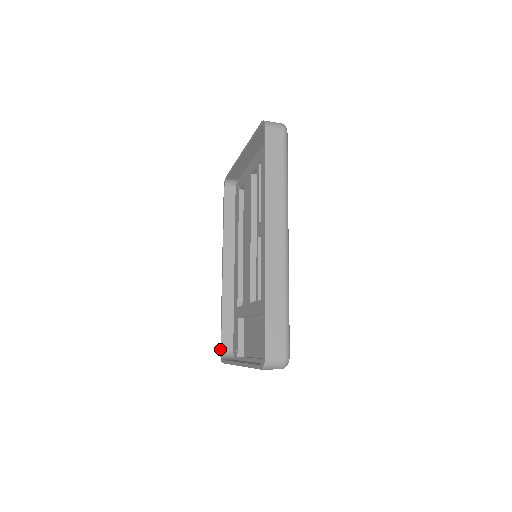
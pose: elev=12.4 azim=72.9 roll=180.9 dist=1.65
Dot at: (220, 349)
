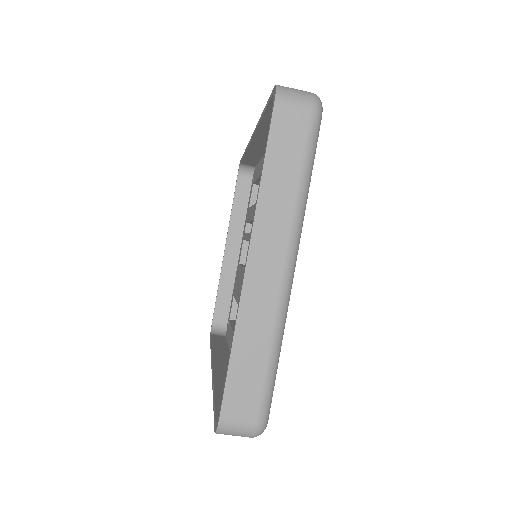
Dot at: occluded
